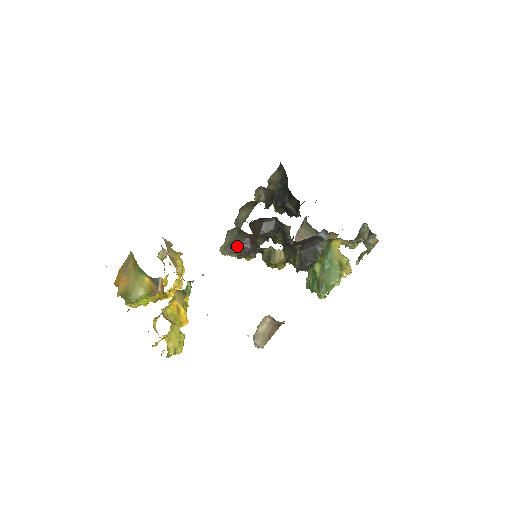
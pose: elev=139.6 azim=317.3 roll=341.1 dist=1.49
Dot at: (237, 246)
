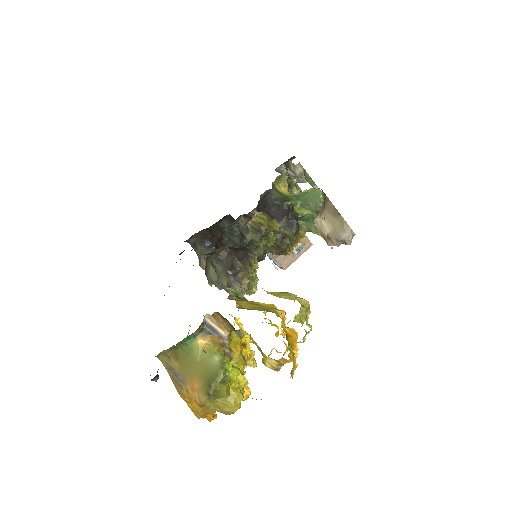
Dot at: (232, 265)
